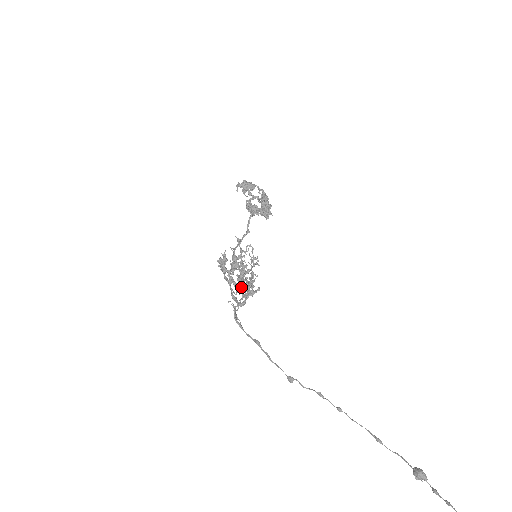
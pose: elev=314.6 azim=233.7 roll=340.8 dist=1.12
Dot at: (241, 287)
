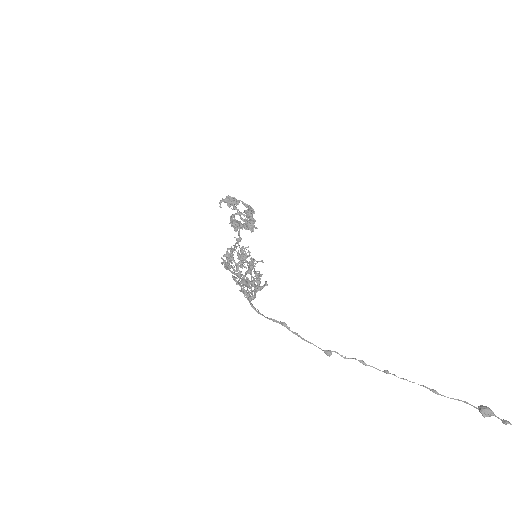
Dot at: (251, 279)
